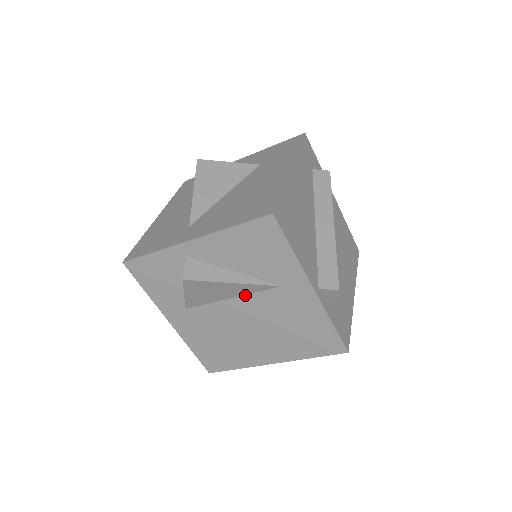
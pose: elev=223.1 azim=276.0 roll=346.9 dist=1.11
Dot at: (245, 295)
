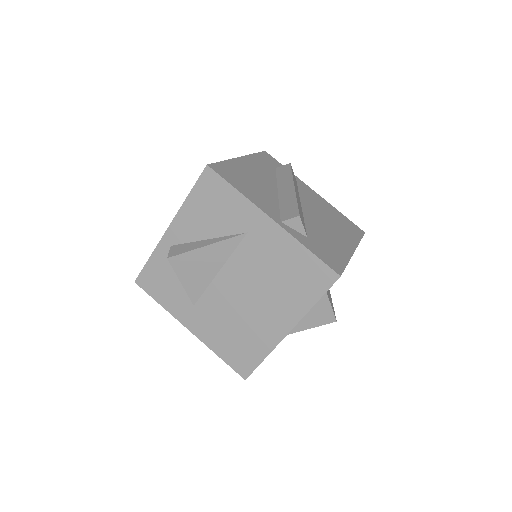
Dot at: (228, 260)
